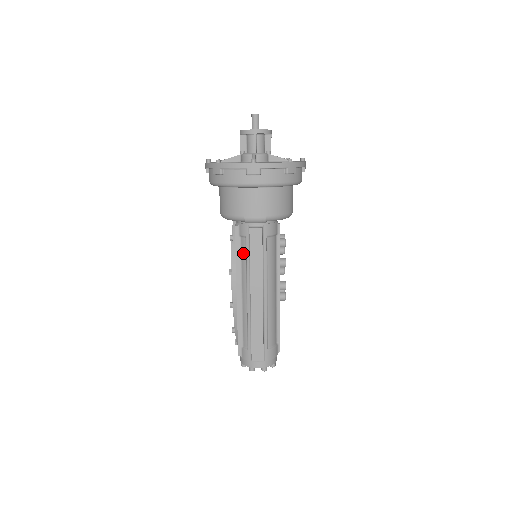
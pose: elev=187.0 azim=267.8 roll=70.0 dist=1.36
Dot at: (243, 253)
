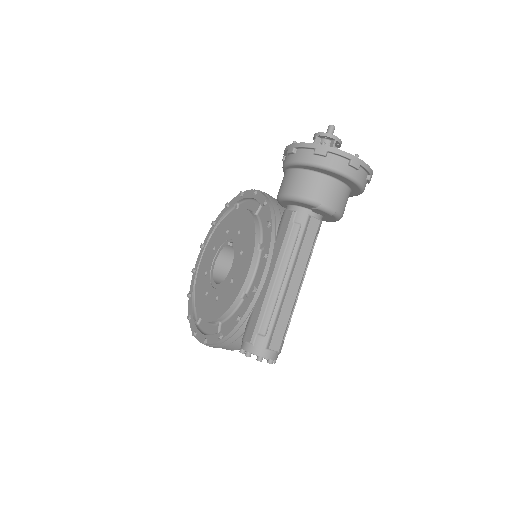
Dot at: (292, 239)
